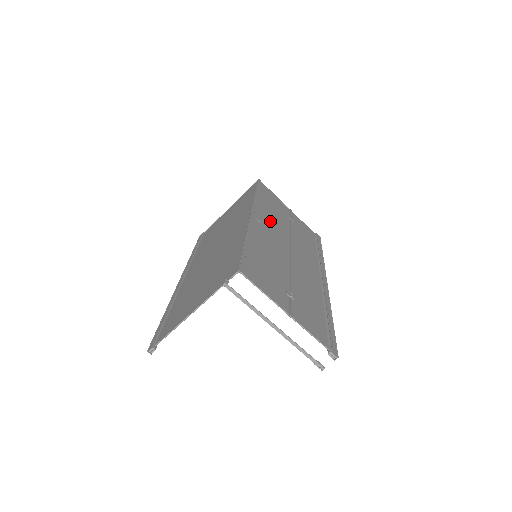
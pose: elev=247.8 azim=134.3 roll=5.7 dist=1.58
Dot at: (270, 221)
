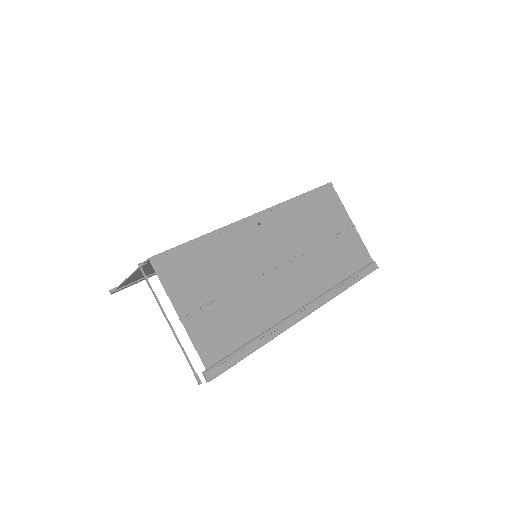
Dot at: (285, 228)
